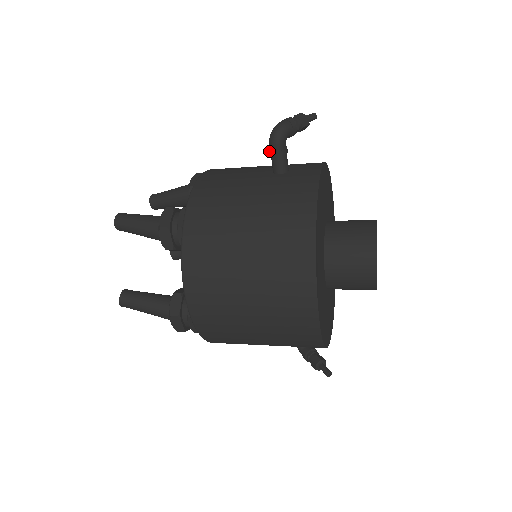
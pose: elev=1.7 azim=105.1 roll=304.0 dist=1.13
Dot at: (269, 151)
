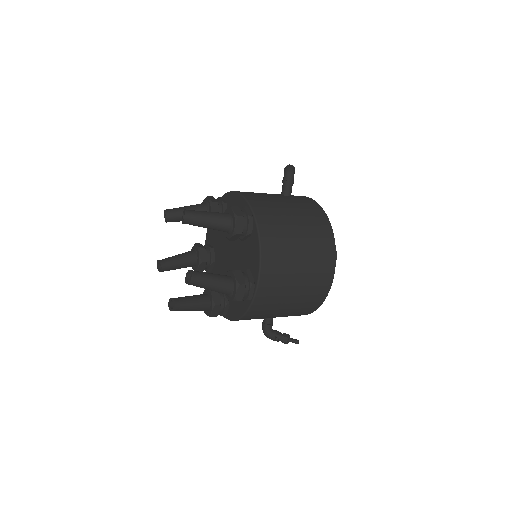
Dot at: (285, 181)
